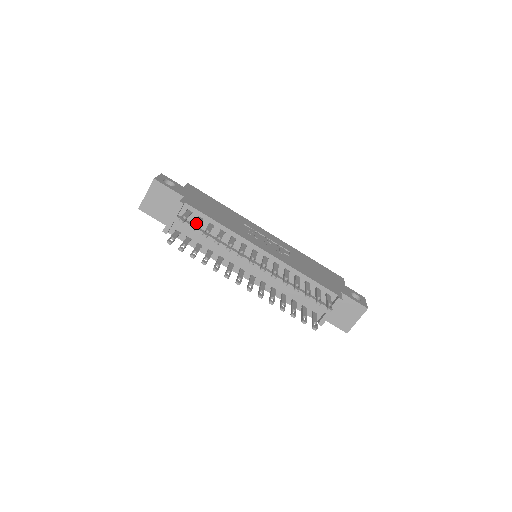
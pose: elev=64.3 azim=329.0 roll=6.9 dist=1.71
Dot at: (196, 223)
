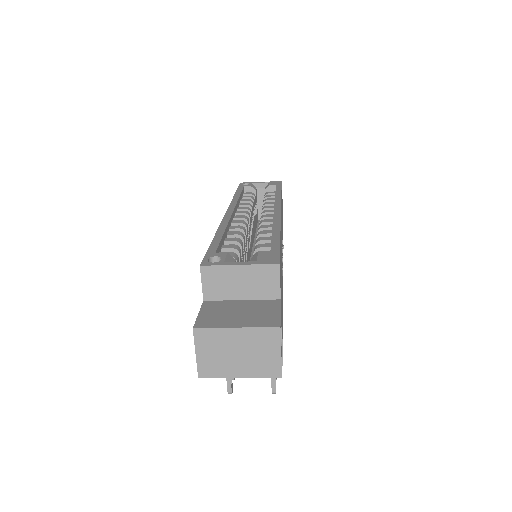
Dot at: occluded
